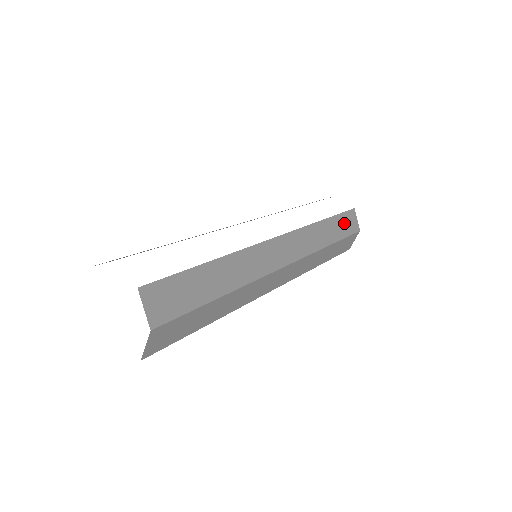
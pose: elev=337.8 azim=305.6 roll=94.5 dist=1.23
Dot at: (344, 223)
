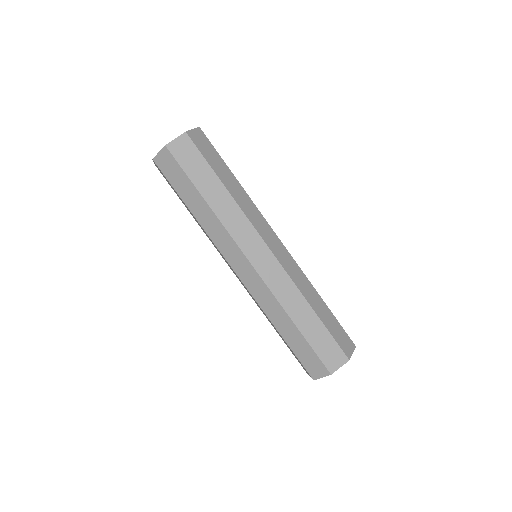
Dot at: (337, 329)
